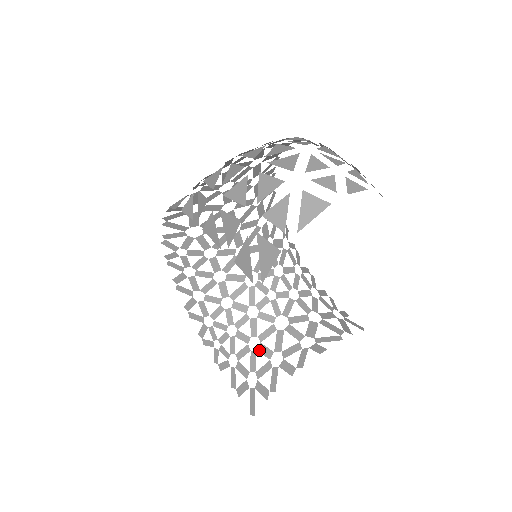
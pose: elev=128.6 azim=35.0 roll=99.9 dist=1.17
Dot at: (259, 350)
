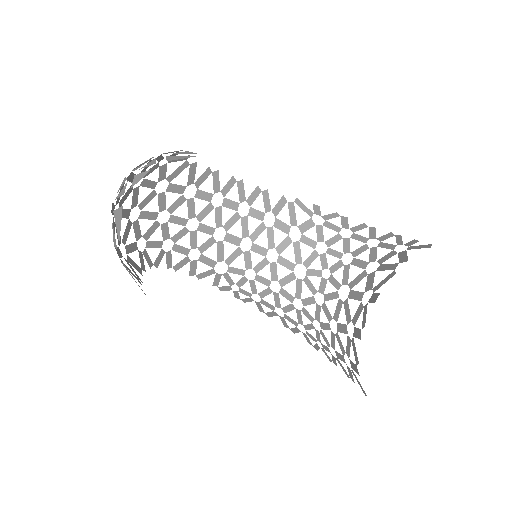
Dot at: (338, 330)
